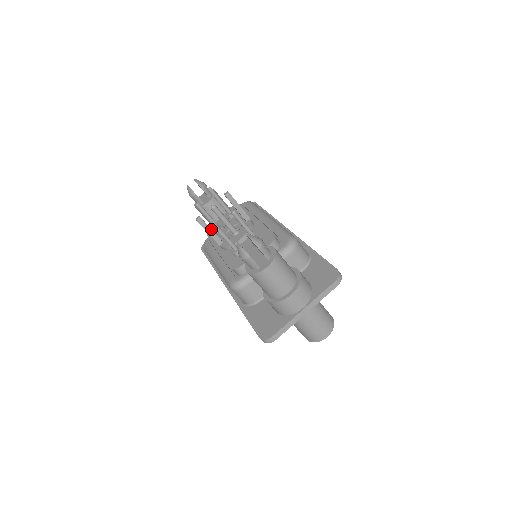
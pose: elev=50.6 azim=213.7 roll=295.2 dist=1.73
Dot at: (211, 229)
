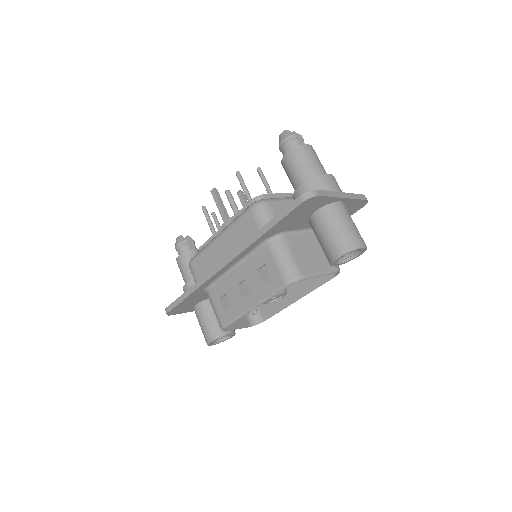
Dot at: occluded
